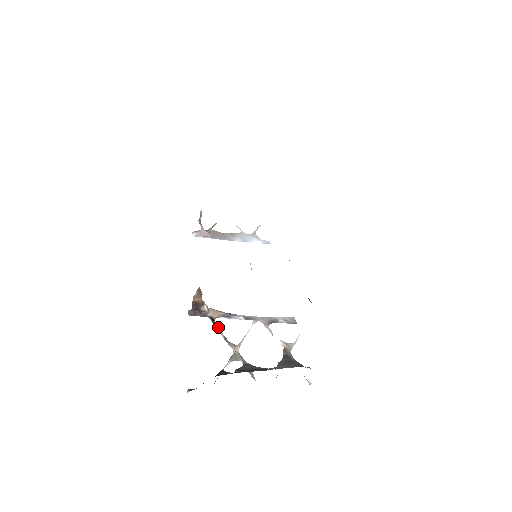
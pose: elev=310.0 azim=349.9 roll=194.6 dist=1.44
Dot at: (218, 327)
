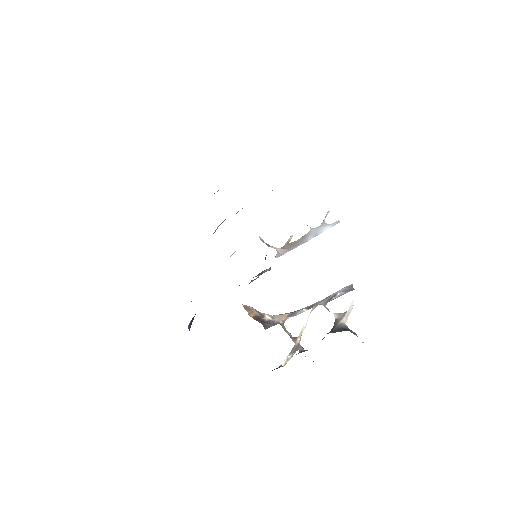
Dot at: (284, 328)
